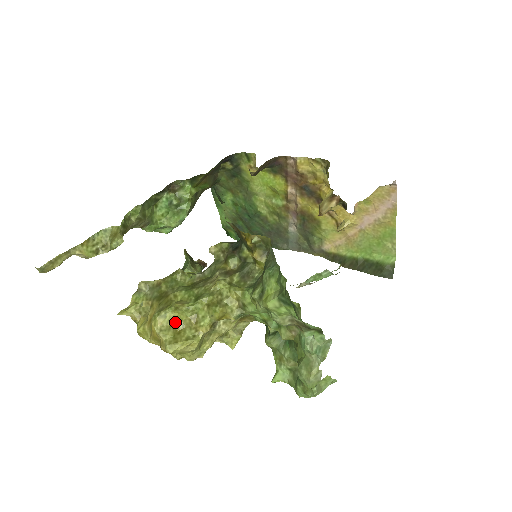
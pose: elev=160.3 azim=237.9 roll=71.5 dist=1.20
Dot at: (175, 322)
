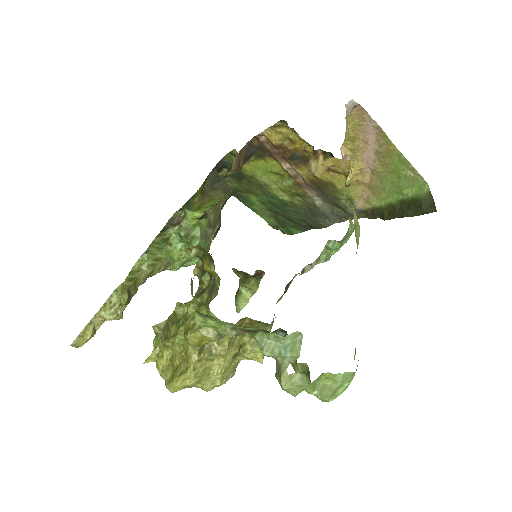
Dot at: (172, 359)
